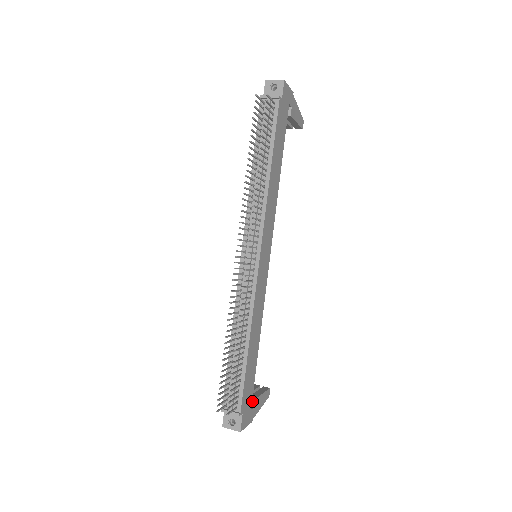
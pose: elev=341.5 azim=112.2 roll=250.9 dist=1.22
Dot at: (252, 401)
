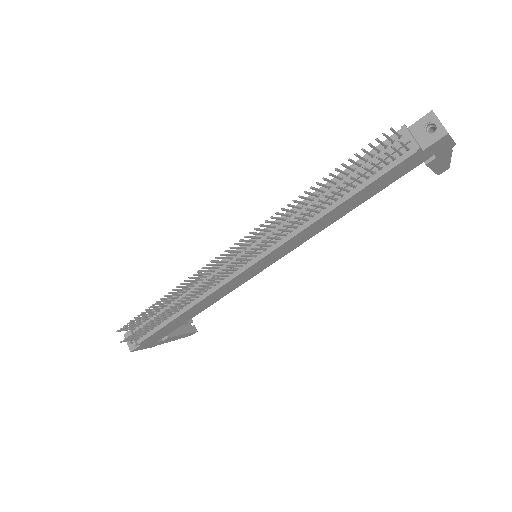
Dot at: (165, 336)
